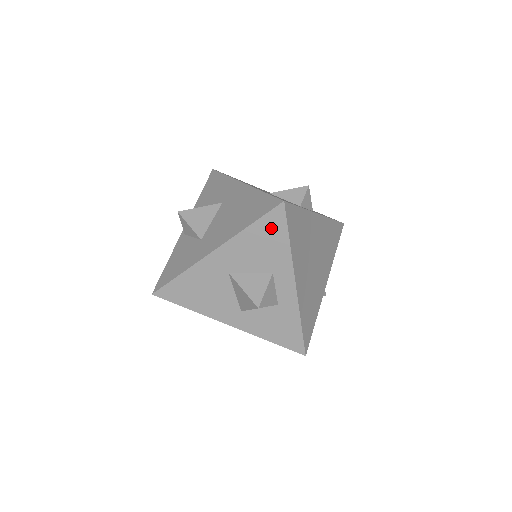
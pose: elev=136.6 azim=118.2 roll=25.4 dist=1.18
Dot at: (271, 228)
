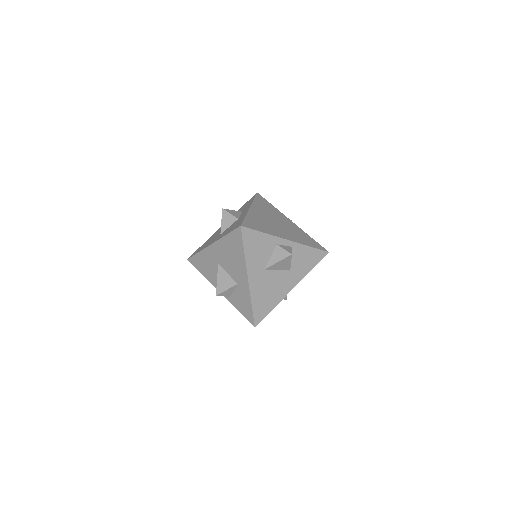
Dot at: occluded
